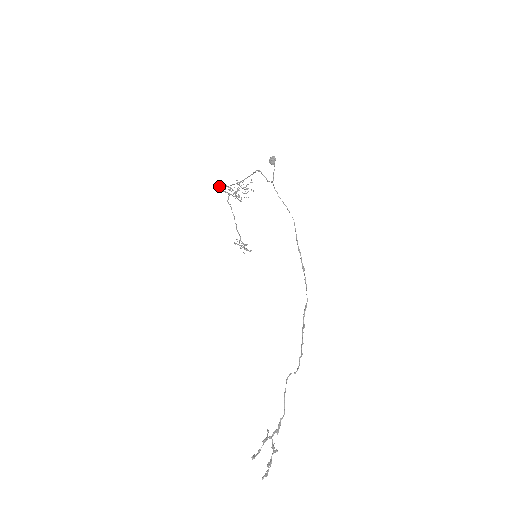
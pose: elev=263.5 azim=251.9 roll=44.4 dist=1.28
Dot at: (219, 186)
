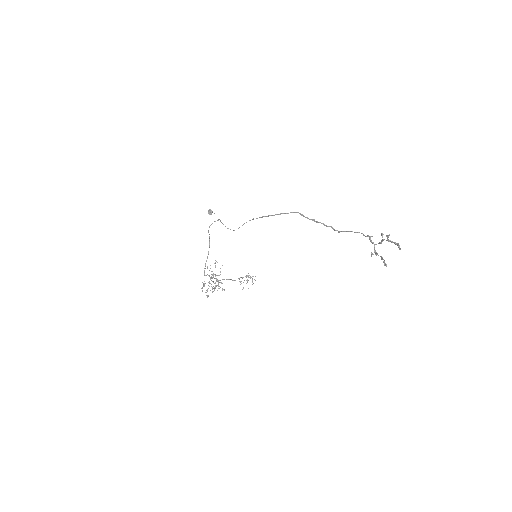
Dot at: occluded
